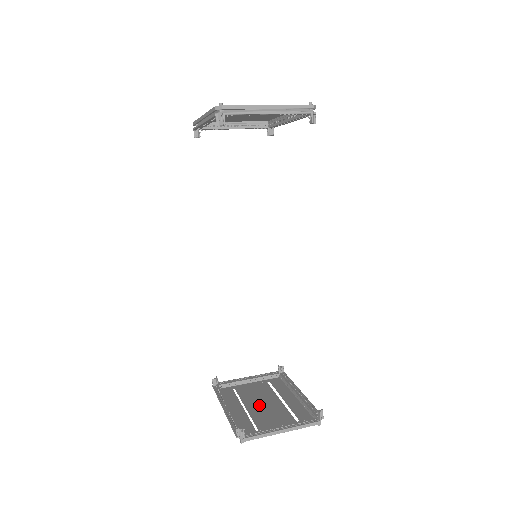
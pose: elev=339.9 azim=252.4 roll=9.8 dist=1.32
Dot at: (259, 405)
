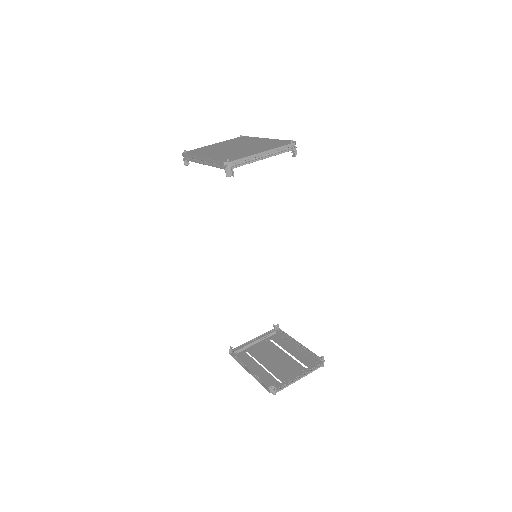
Dot at: (273, 361)
